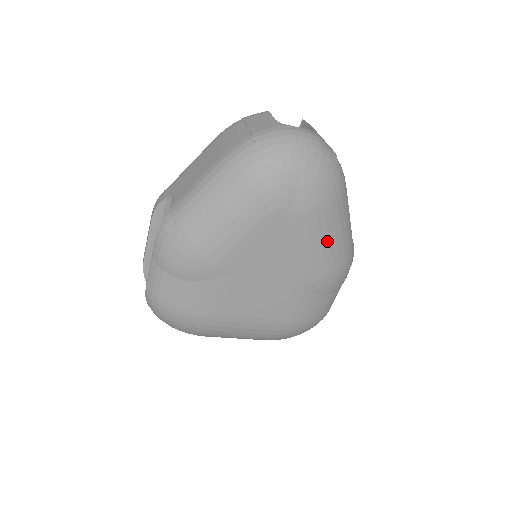
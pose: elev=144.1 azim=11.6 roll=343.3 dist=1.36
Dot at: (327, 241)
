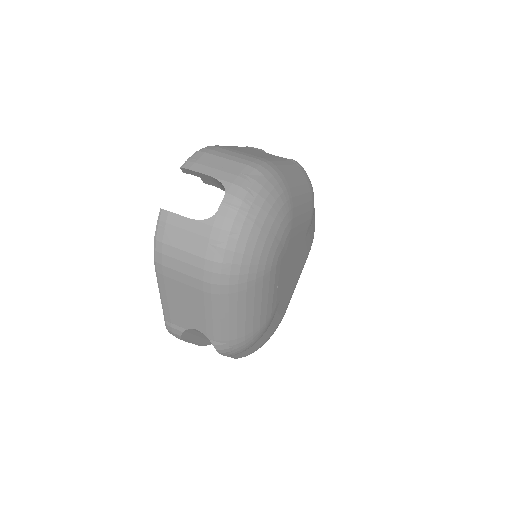
Dot at: (303, 207)
